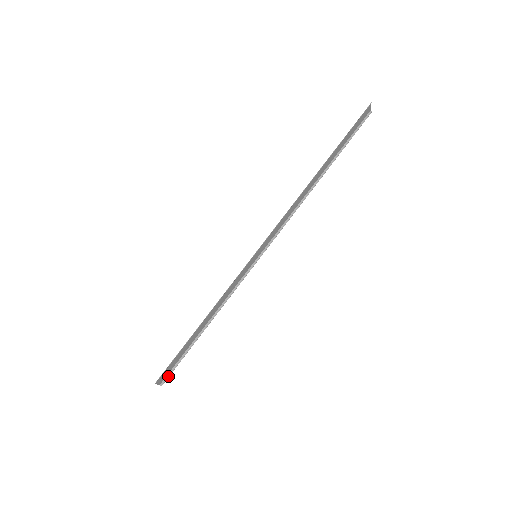
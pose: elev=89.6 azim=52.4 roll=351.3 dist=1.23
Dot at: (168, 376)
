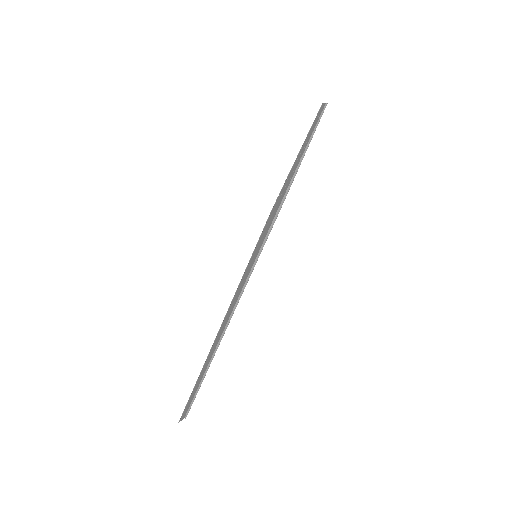
Dot at: (187, 414)
